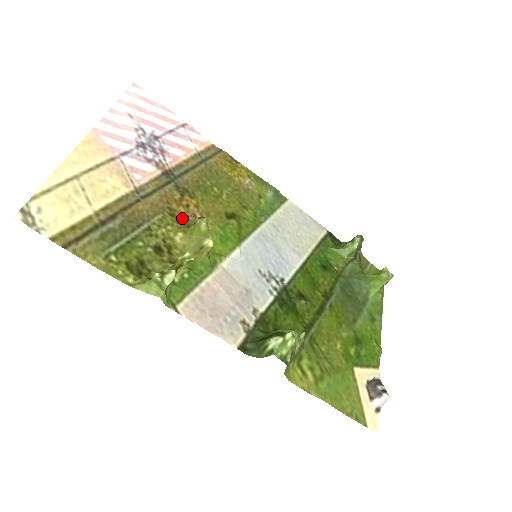
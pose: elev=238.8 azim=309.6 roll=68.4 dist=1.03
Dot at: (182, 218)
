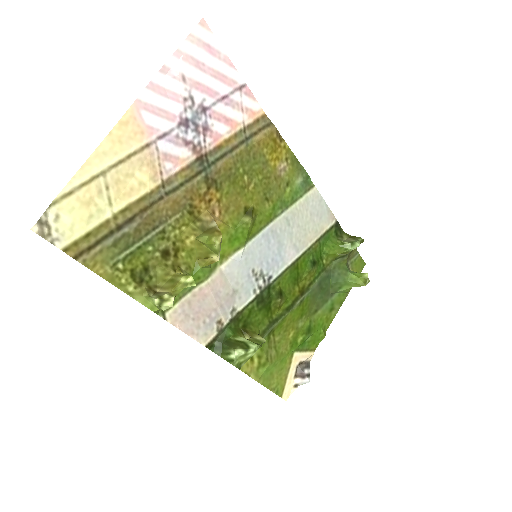
Dot at: (200, 216)
